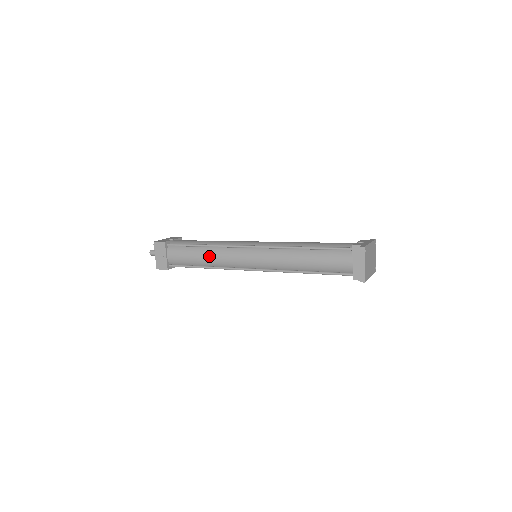
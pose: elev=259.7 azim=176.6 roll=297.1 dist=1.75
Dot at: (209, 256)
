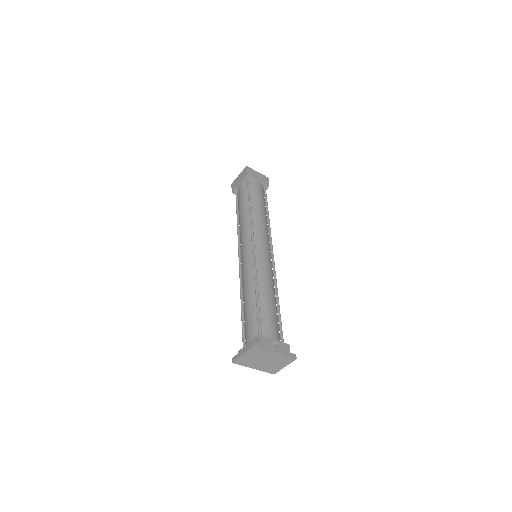
Dot at: (243, 217)
